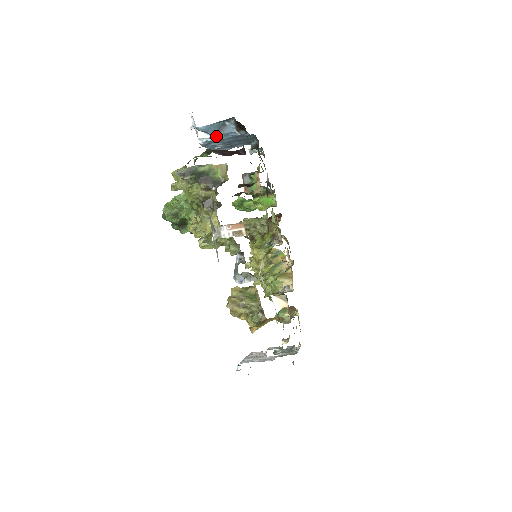
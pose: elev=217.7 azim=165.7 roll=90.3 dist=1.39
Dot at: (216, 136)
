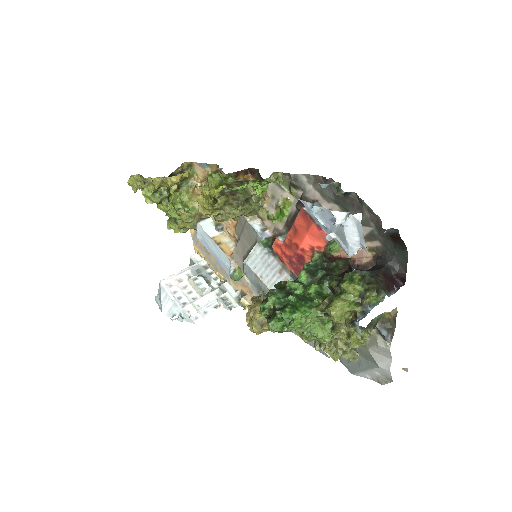
Dot at: occluded
